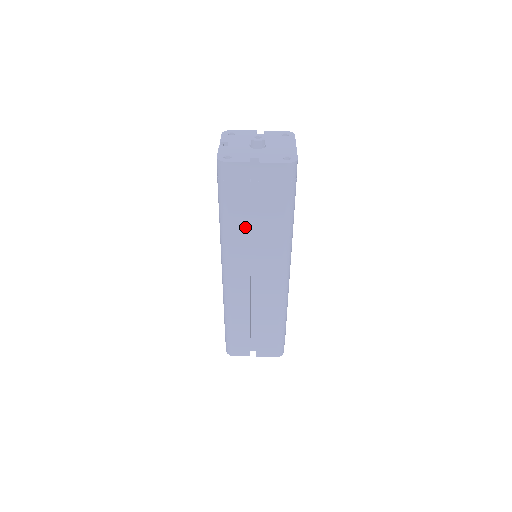
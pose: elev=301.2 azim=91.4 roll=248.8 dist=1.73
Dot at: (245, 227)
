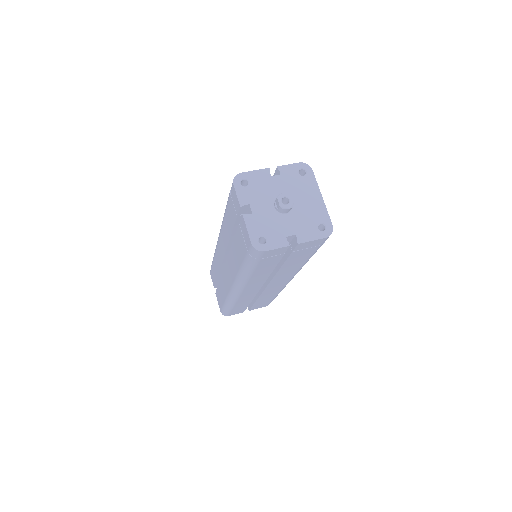
Dot at: (268, 272)
